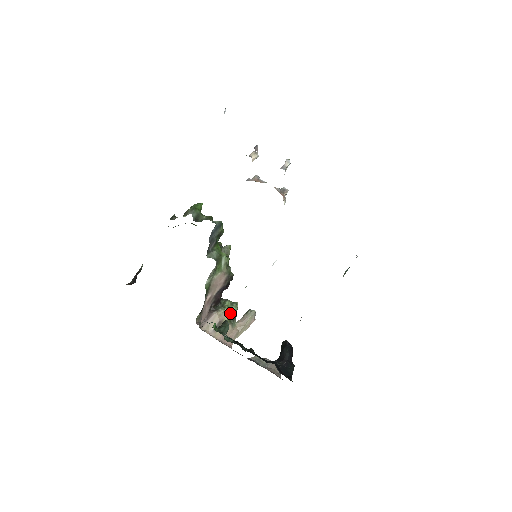
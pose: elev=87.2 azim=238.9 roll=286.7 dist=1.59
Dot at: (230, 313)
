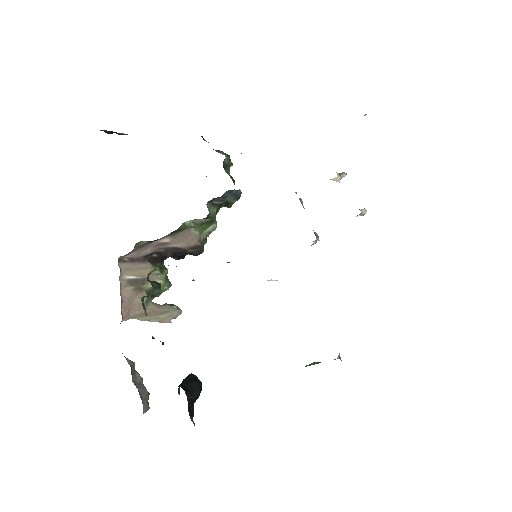
Dot at: (161, 284)
